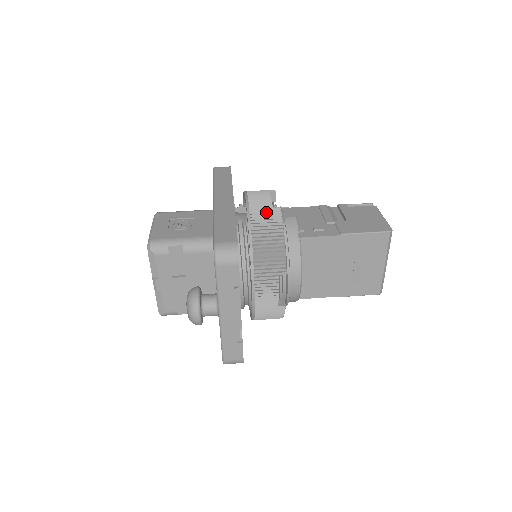
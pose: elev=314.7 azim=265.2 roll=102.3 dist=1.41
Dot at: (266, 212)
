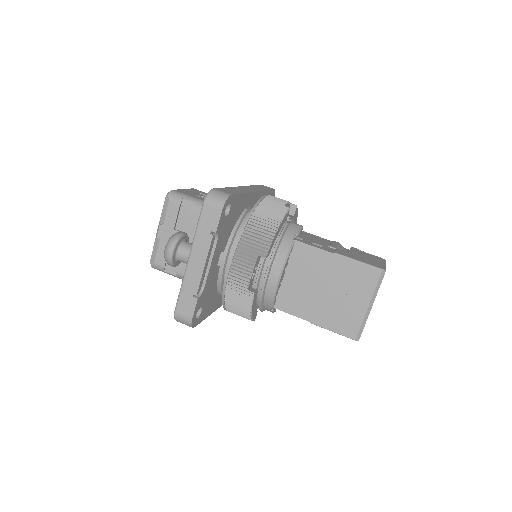
Dot at: (275, 206)
